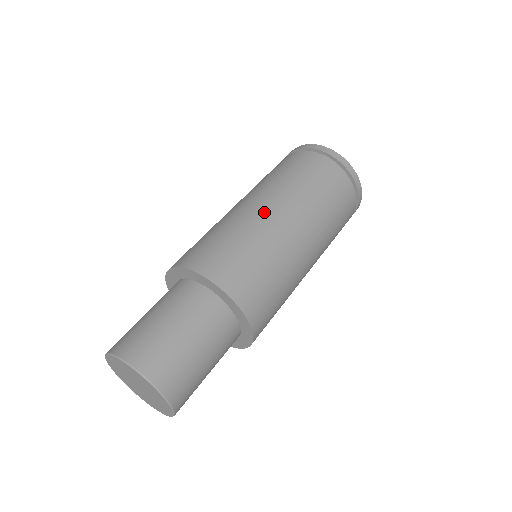
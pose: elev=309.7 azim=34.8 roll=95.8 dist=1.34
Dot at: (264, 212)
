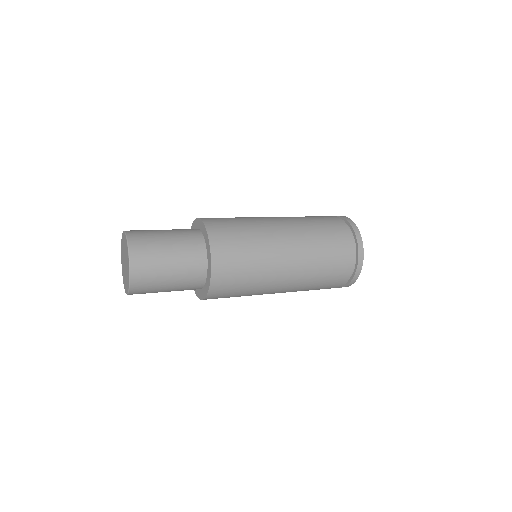
Dot at: (279, 234)
